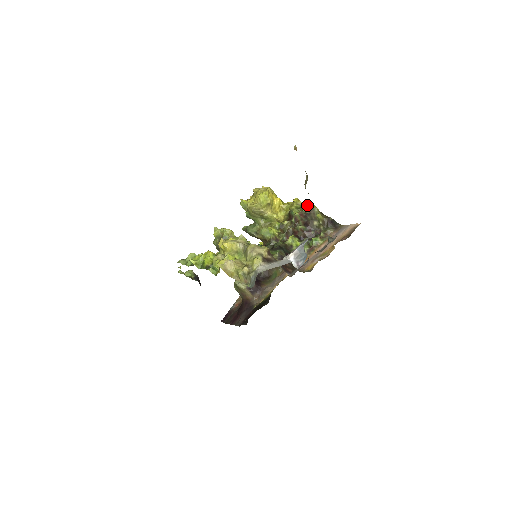
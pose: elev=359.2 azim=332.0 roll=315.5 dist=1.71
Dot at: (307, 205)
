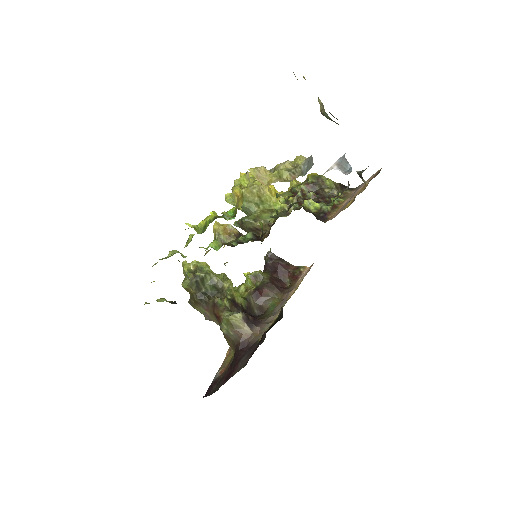
Dot at: (311, 175)
